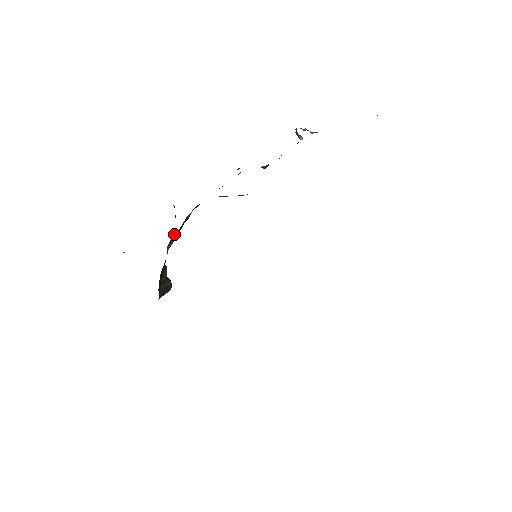
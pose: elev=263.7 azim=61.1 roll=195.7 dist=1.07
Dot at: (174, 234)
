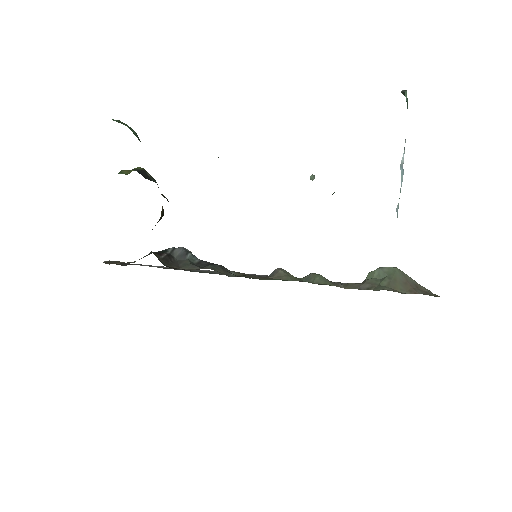
Dot at: occluded
